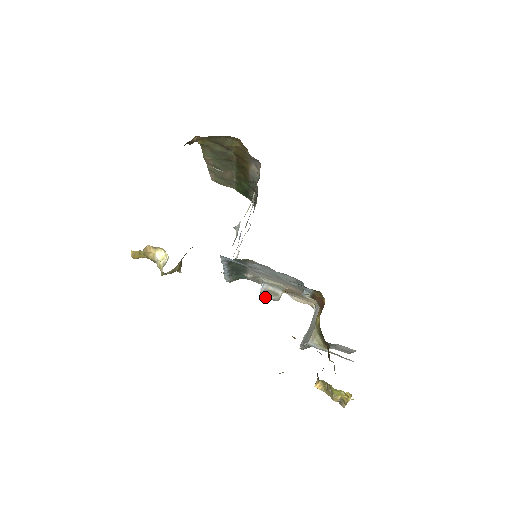
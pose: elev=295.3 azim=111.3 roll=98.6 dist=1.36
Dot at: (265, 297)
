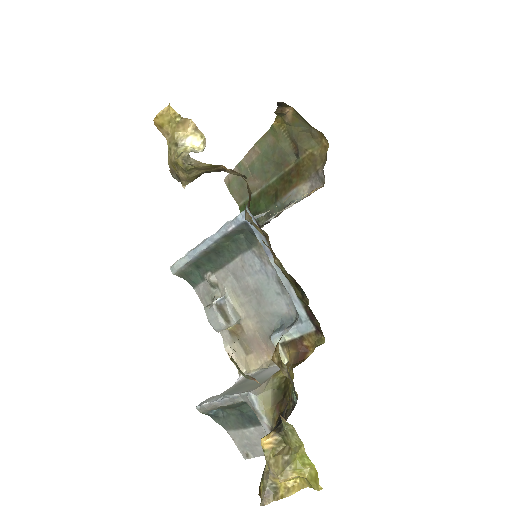
Dot at: (207, 316)
